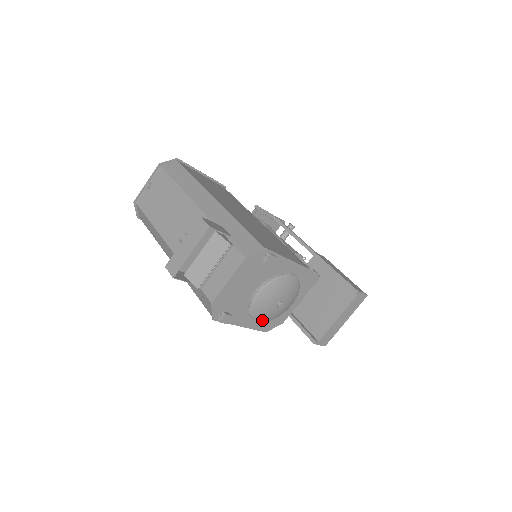
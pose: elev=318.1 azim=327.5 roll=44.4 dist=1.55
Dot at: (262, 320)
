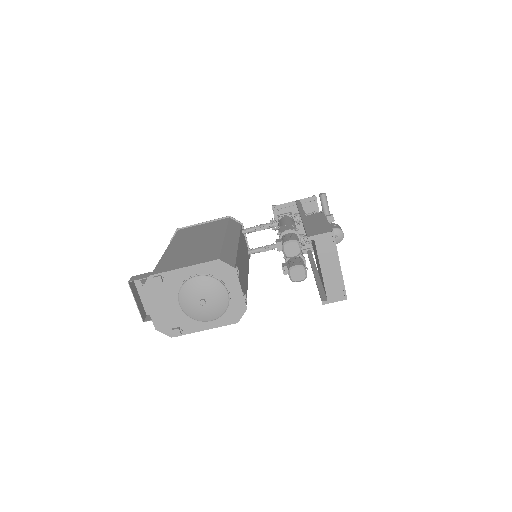
Dot at: (212, 318)
